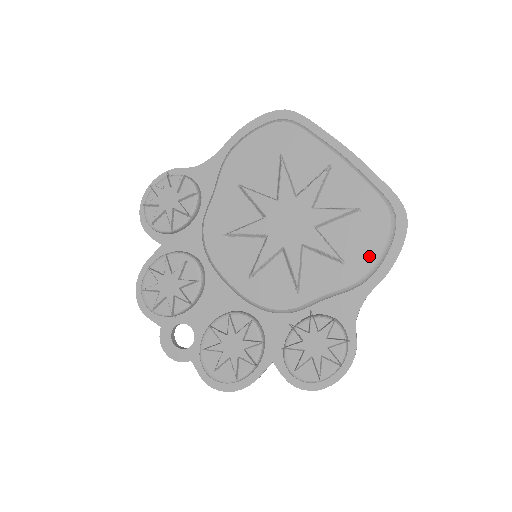
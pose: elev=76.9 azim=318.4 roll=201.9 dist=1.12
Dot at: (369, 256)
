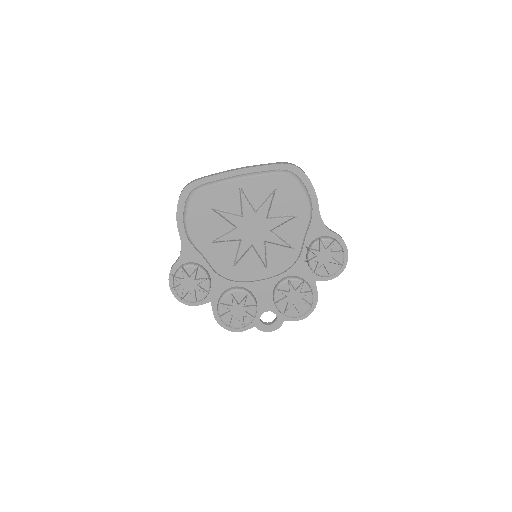
Dot at: (302, 201)
